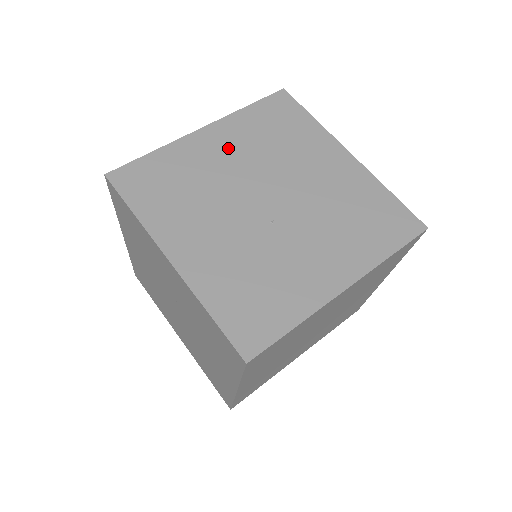
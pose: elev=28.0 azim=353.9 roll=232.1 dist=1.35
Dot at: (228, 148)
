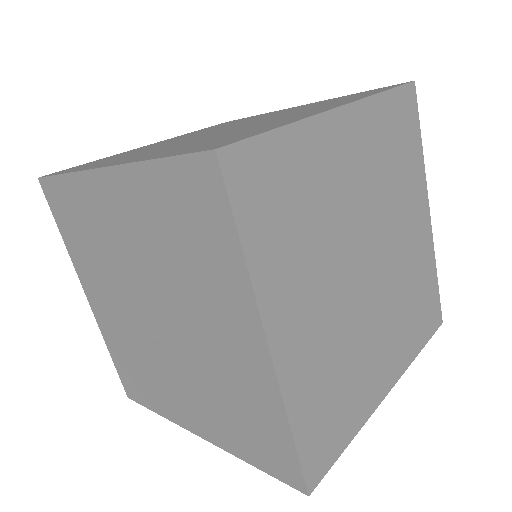
Dot at: (127, 221)
